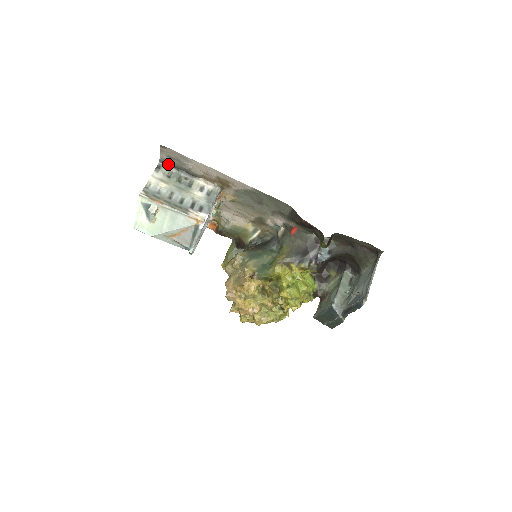
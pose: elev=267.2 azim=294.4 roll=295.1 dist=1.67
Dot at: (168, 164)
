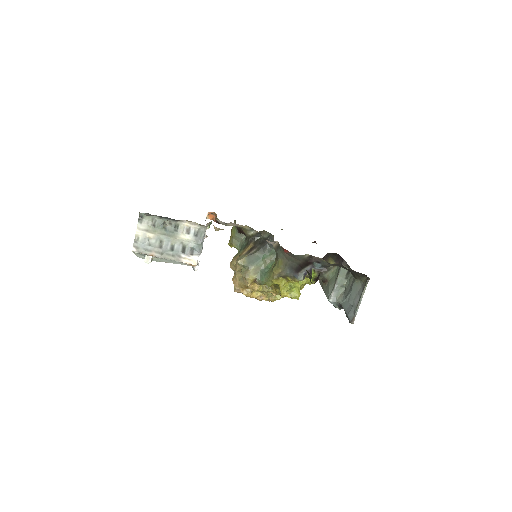
Dot at: occluded
